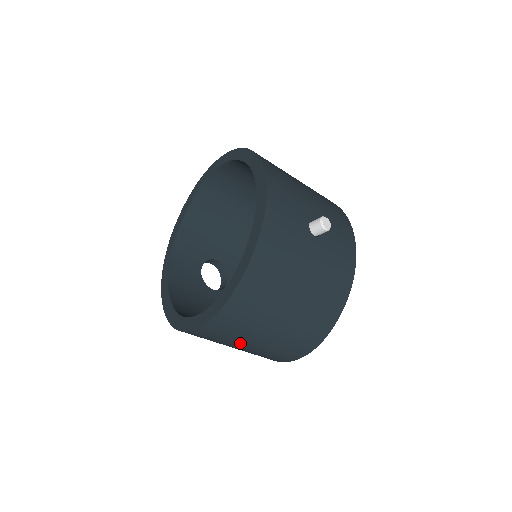
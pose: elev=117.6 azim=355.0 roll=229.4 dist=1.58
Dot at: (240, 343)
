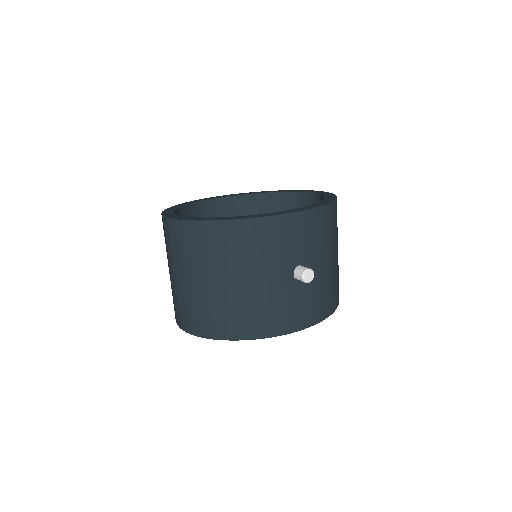
Dot at: (174, 266)
